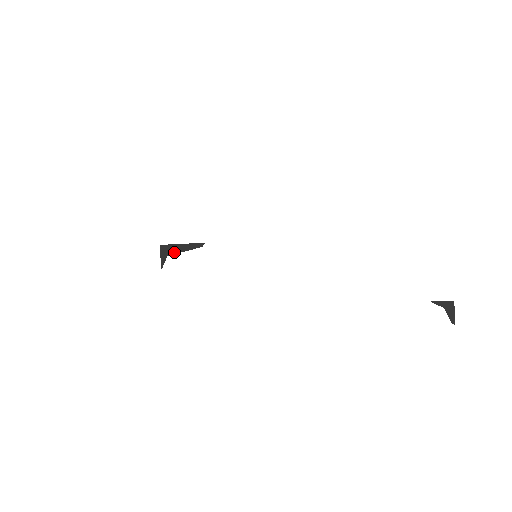
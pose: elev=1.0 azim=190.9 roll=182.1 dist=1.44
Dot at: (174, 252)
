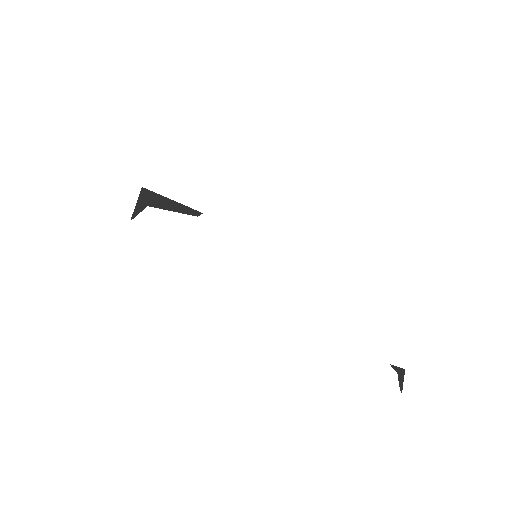
Dot at: (158, 205)
